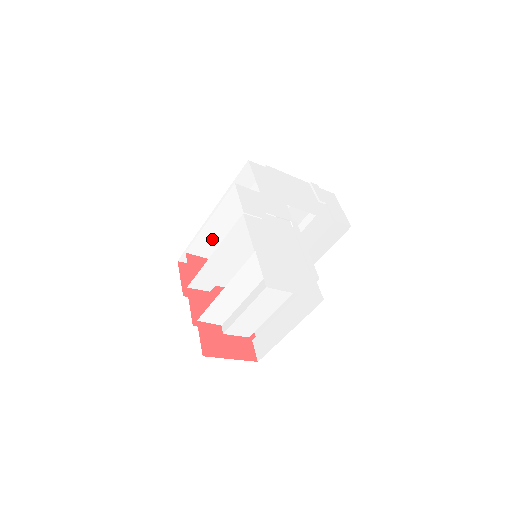
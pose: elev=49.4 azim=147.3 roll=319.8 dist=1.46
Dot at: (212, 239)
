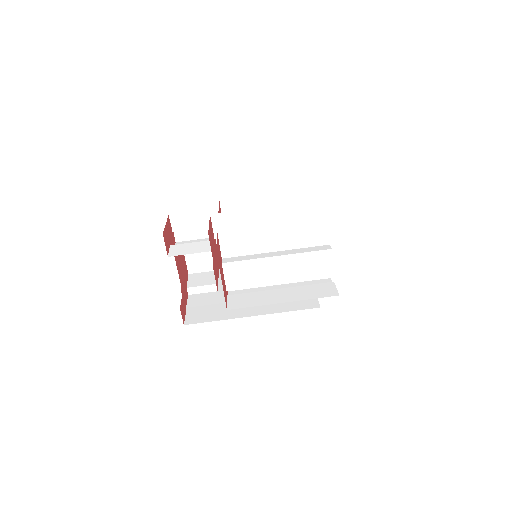
Dot at: occluded
